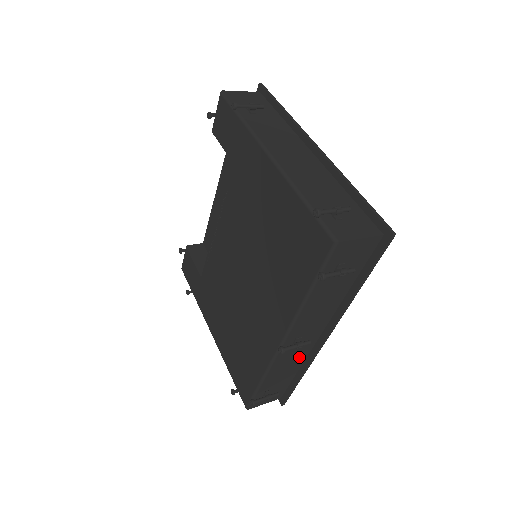
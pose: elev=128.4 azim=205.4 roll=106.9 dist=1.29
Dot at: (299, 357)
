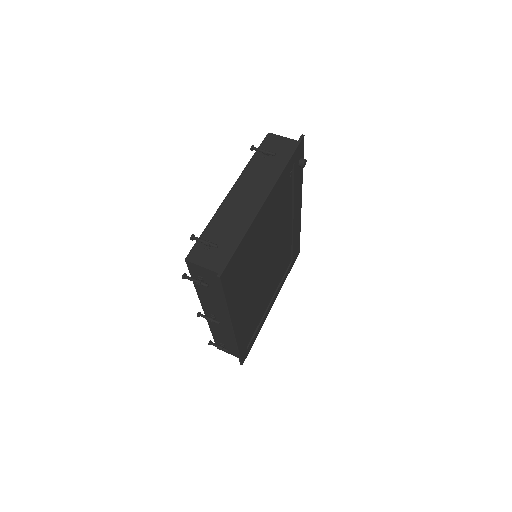
Dot at: (229, 333)
